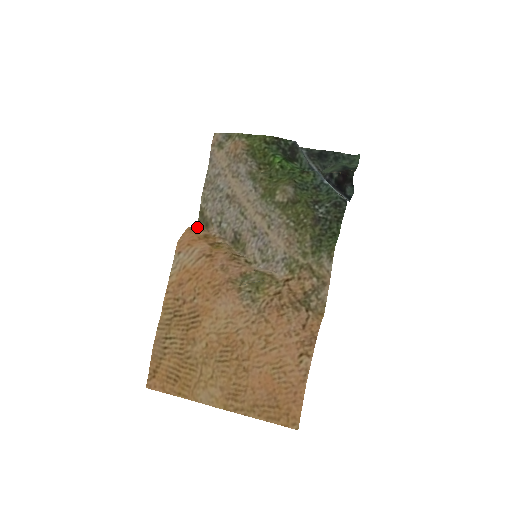
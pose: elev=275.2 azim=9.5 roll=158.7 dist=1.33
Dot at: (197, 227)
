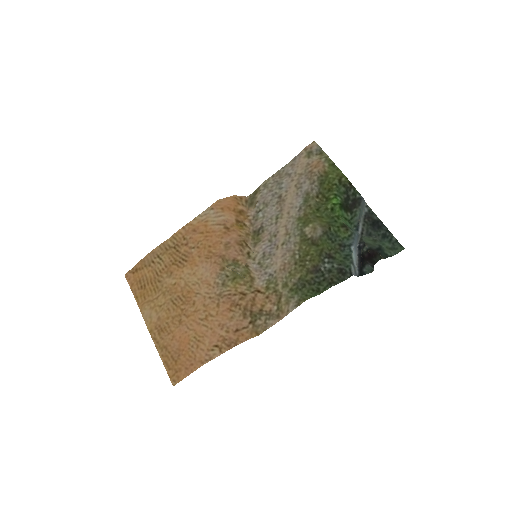
Dot at: (243, 200)
